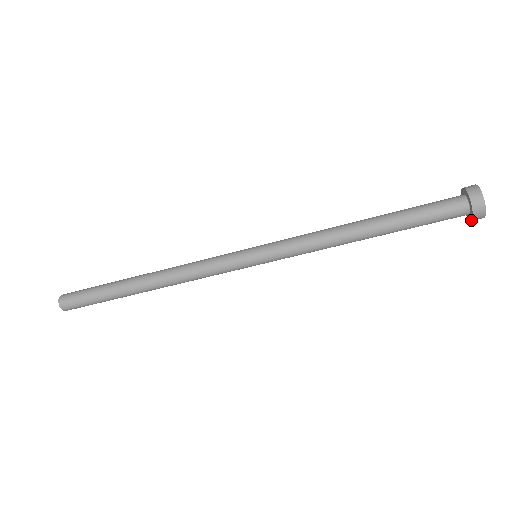
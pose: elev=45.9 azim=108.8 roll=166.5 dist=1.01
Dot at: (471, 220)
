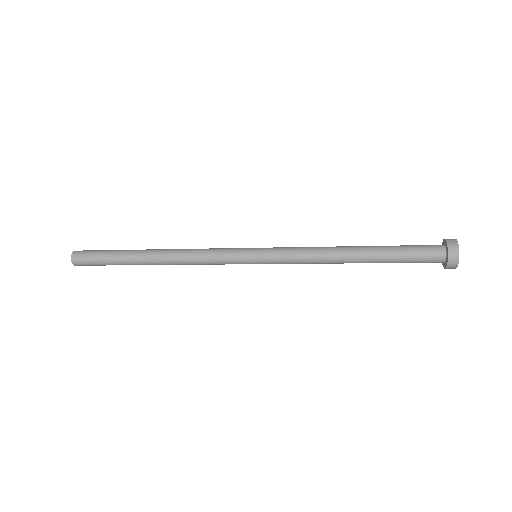
Dot at: (443, 266)
